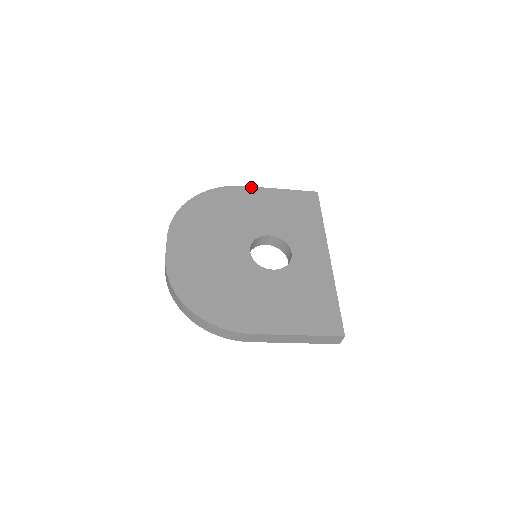
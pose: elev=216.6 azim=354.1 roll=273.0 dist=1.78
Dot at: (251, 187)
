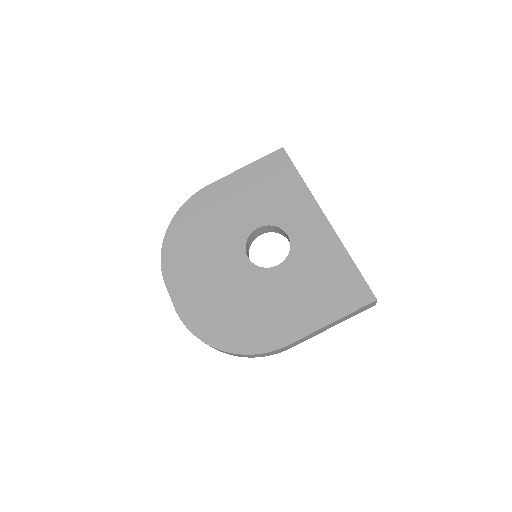
Dot at: (216, 182)
